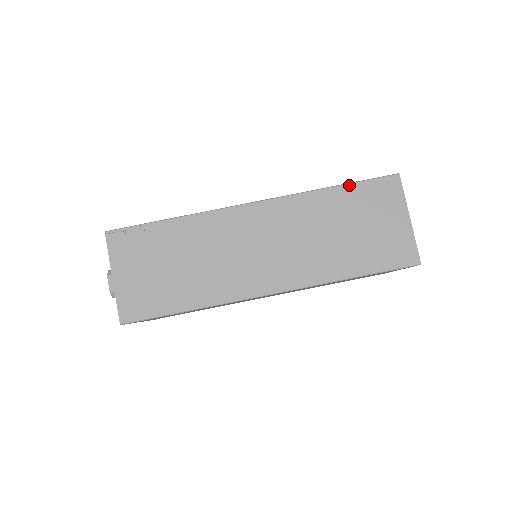
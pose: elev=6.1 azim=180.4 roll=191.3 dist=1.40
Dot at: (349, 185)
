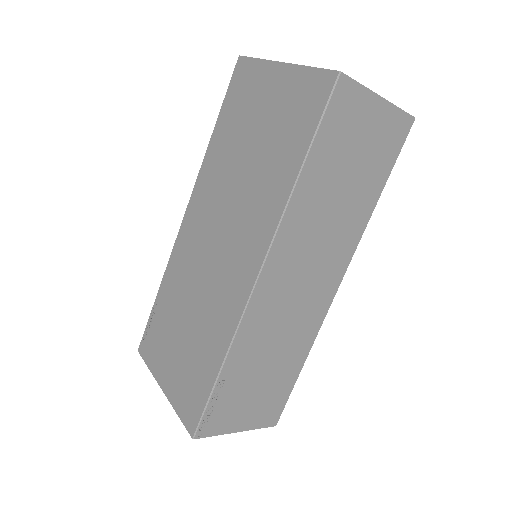
Dot at: (312, 149)
